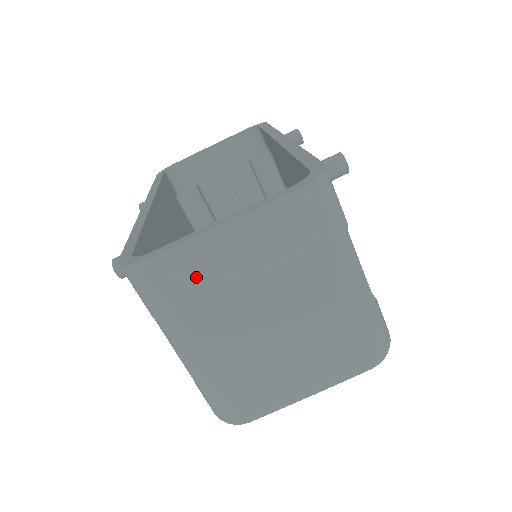
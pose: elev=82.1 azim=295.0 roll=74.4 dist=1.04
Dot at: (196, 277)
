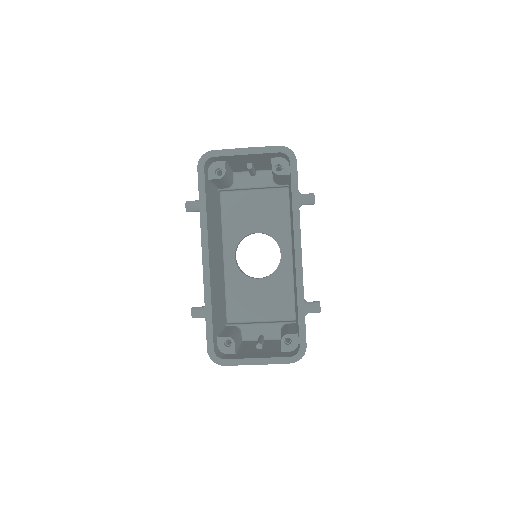
Dot at: occluded
